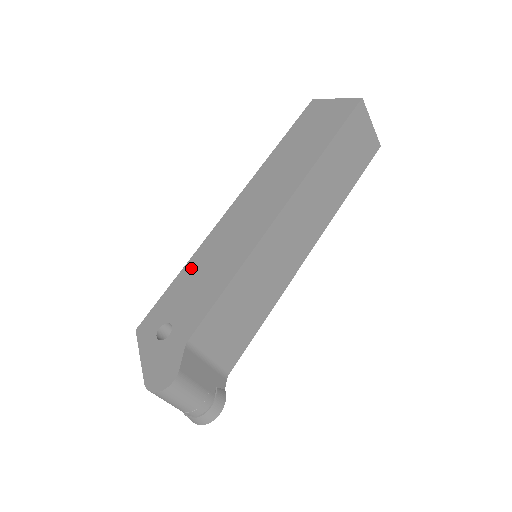
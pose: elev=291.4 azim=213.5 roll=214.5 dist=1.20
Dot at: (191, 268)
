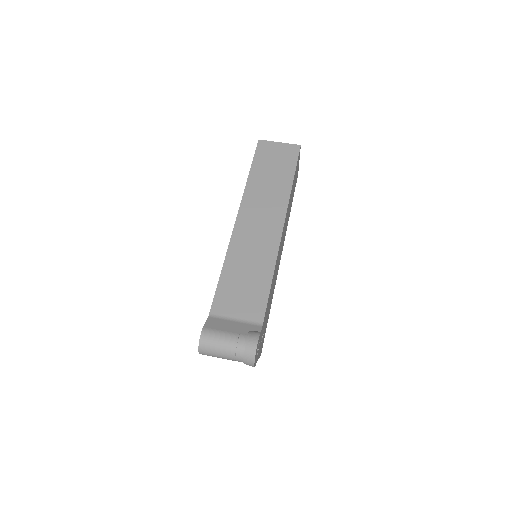
Dot at: occluded
